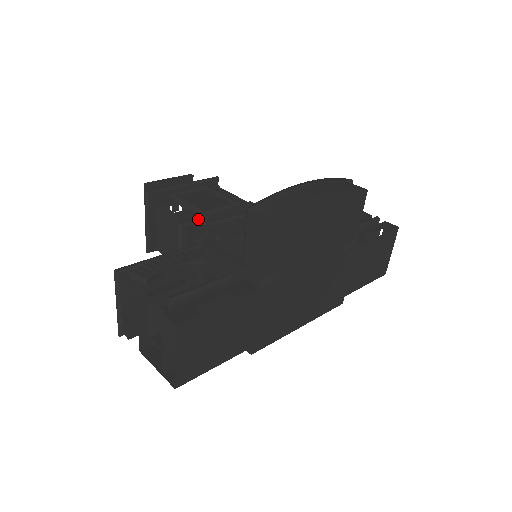
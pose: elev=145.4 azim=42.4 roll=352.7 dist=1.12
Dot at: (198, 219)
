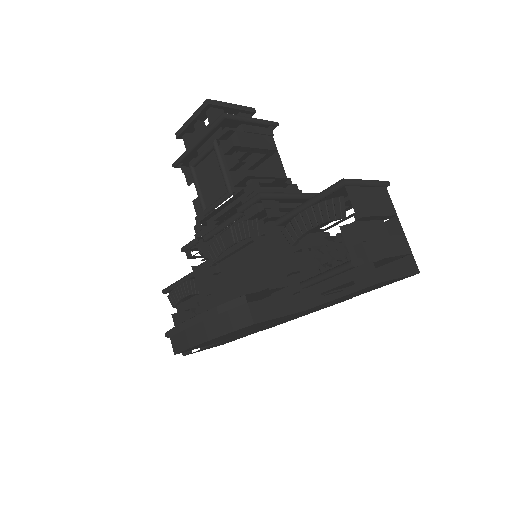
Dot at: (192, 244)
